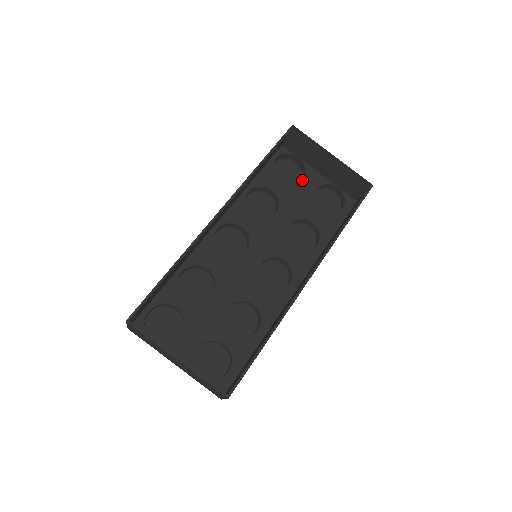
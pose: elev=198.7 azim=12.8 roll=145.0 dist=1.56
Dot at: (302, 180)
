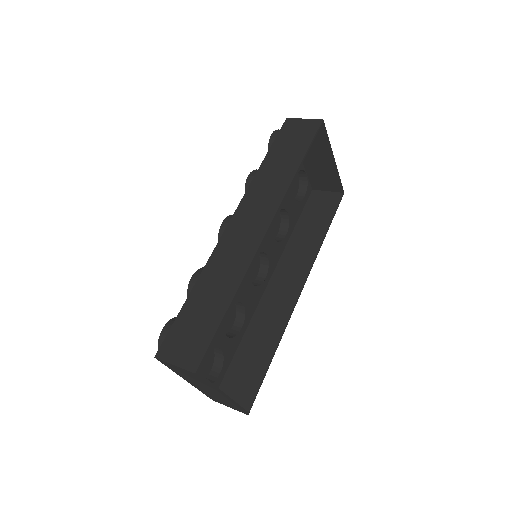
Dot at: occluded
